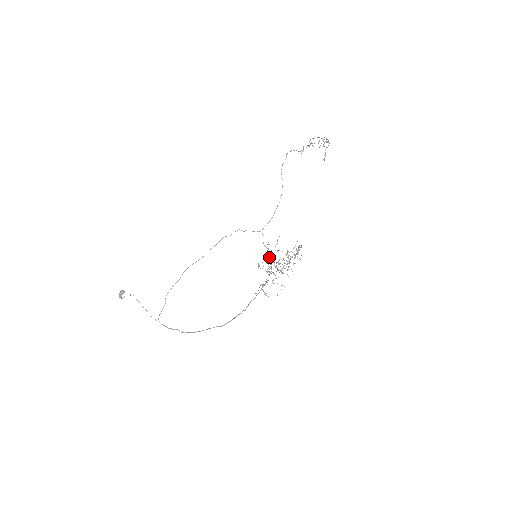
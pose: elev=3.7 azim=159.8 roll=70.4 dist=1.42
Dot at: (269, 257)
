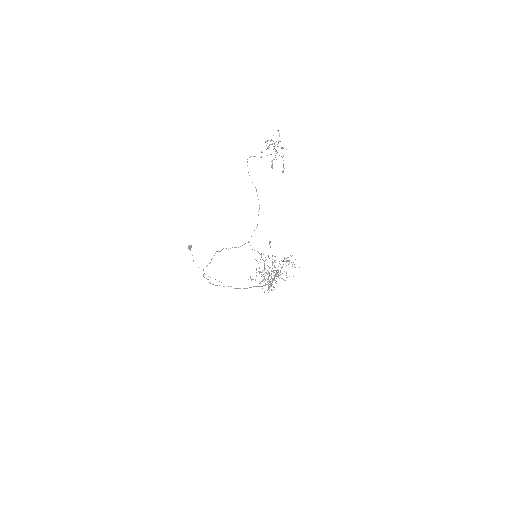
Dot at: occluded
